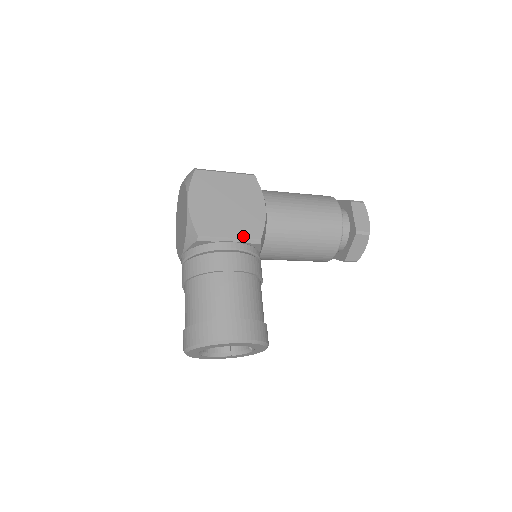
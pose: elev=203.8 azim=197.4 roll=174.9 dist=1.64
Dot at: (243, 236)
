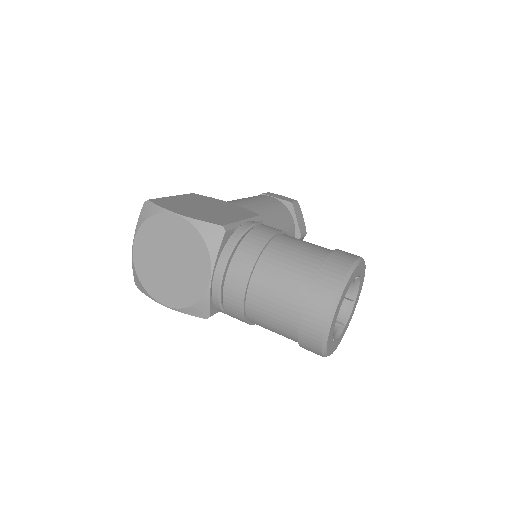
Dot at: (248, 217)
